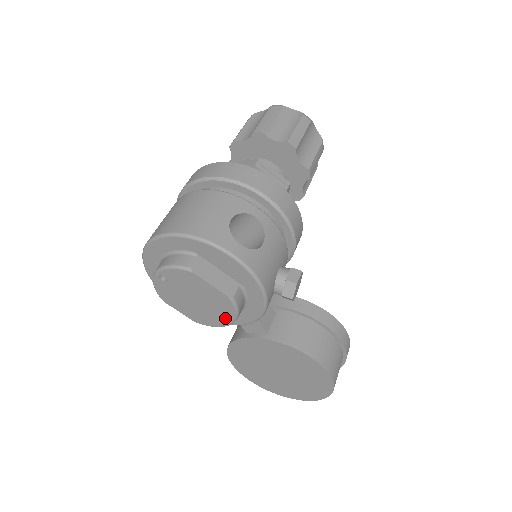
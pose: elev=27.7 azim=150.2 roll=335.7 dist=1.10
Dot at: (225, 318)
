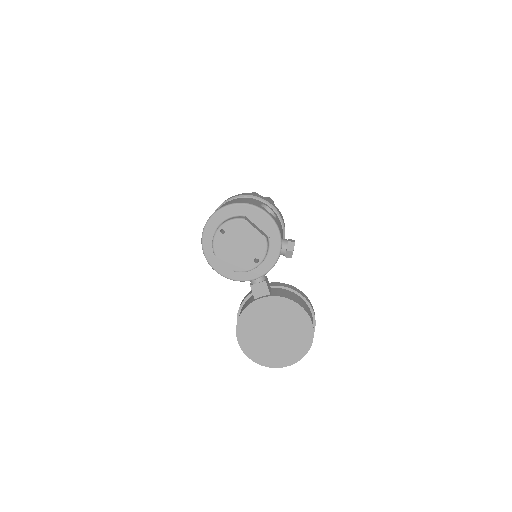
Dot at: (255, 262)
